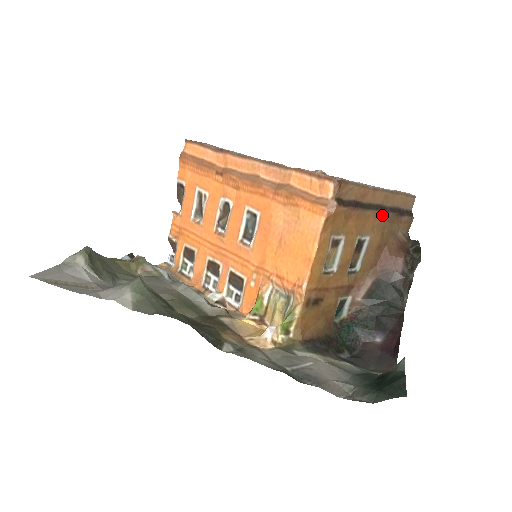
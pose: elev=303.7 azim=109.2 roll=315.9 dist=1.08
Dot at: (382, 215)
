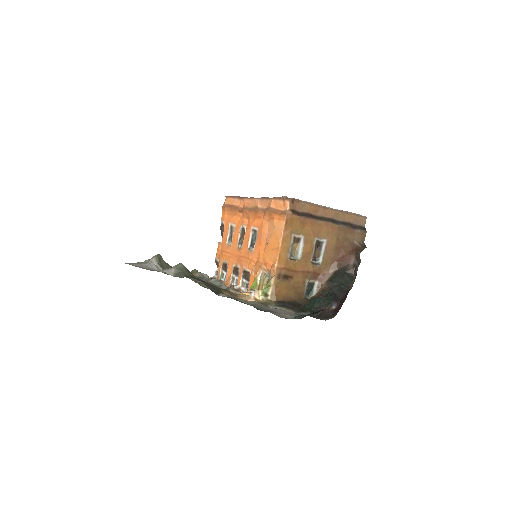
Dot at: (334, 225)
